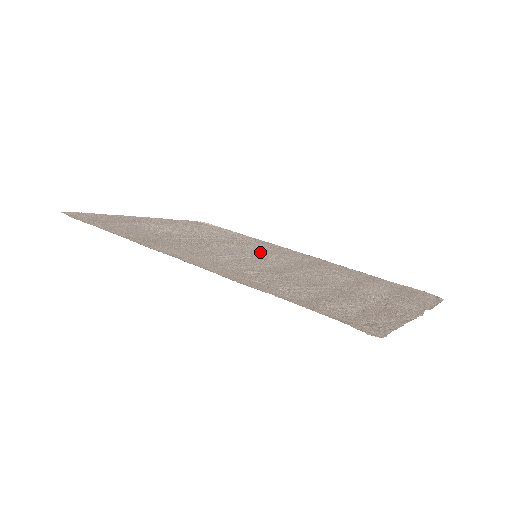
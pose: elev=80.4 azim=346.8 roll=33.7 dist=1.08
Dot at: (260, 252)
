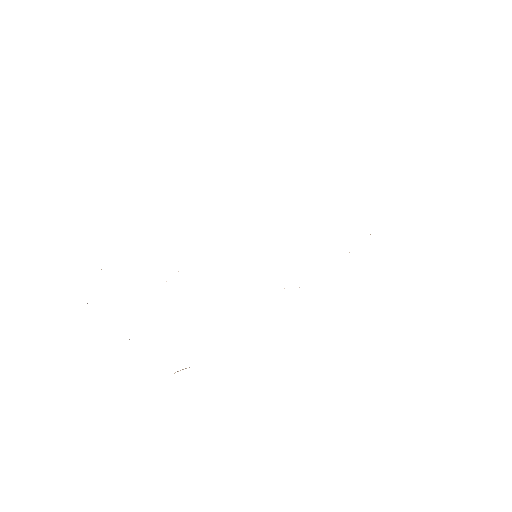
Dot at: occluded
